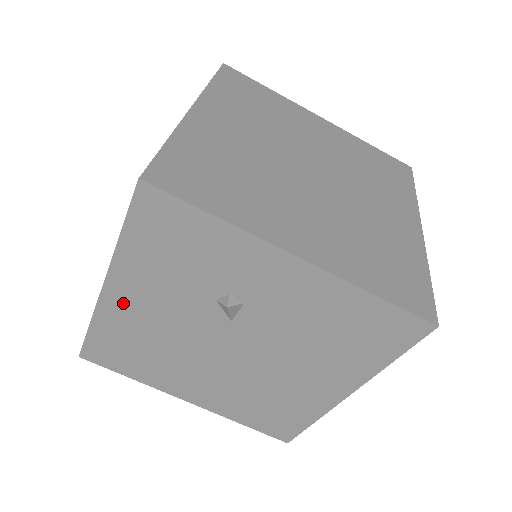
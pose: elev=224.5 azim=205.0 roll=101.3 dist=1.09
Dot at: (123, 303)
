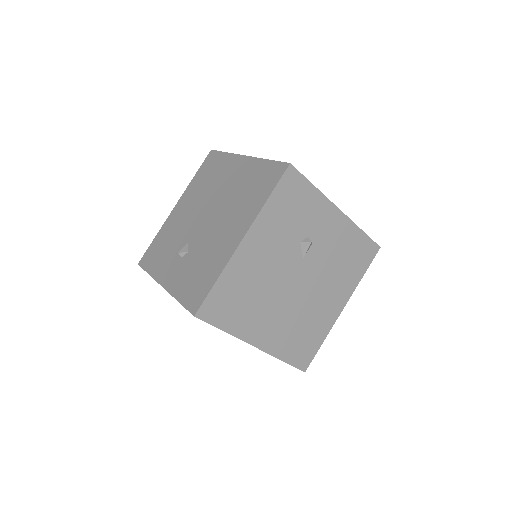
Dot at: (249, 252)
